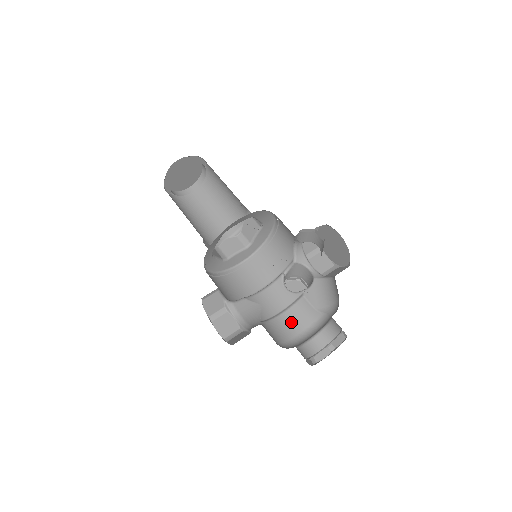
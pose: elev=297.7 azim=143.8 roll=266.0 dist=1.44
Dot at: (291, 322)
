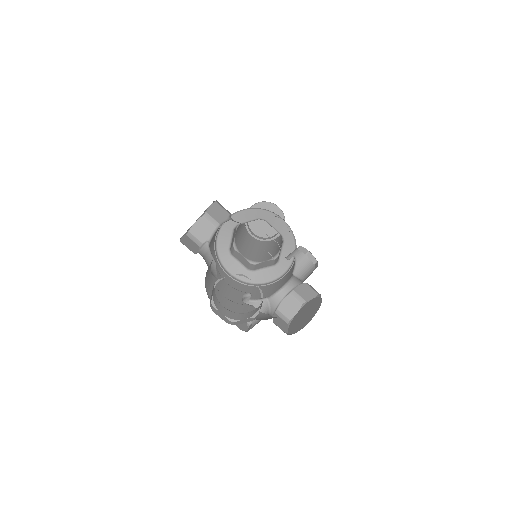
Dot at: (222, 302)
